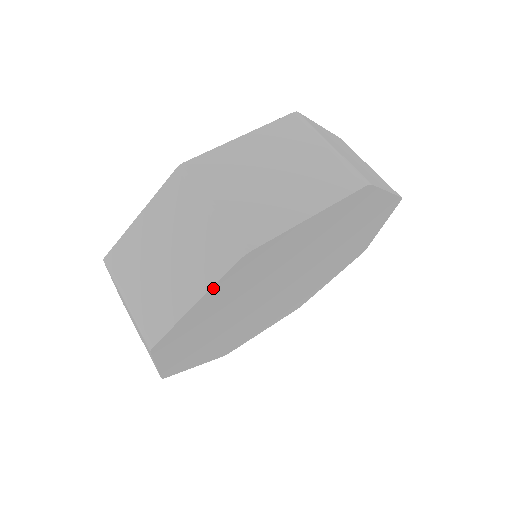
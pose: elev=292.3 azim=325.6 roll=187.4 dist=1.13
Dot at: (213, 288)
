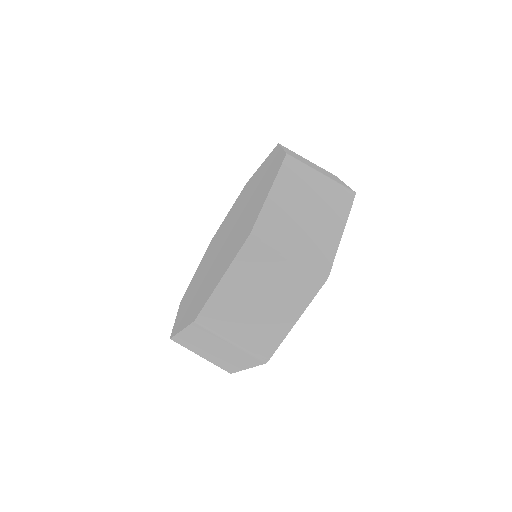
Dot at: occluded
